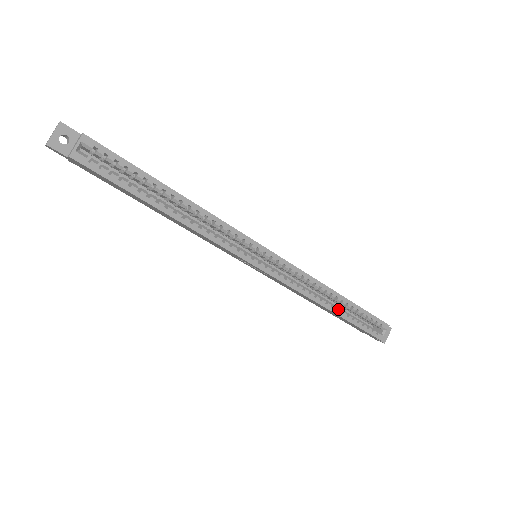
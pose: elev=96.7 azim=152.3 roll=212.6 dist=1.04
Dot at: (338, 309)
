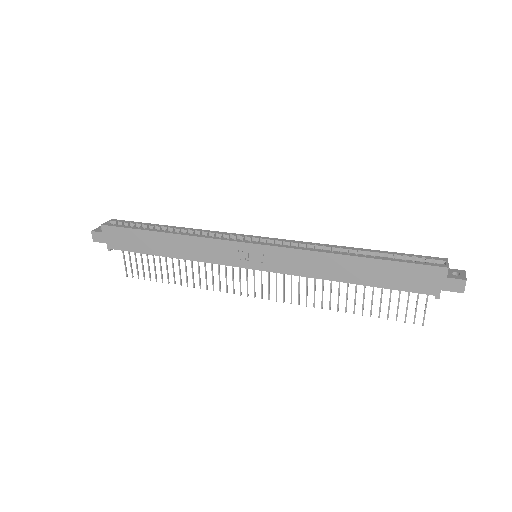
Dot at: (359, 255)
